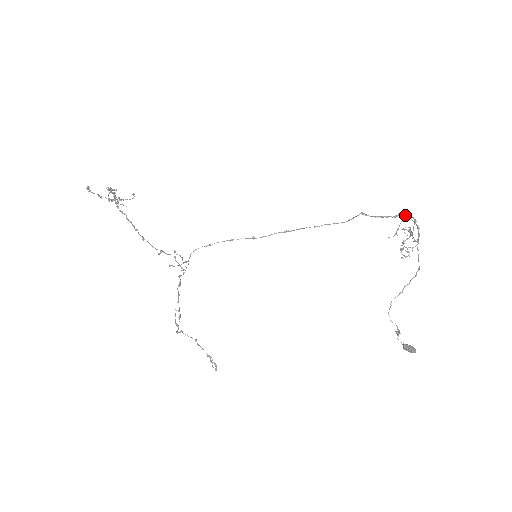
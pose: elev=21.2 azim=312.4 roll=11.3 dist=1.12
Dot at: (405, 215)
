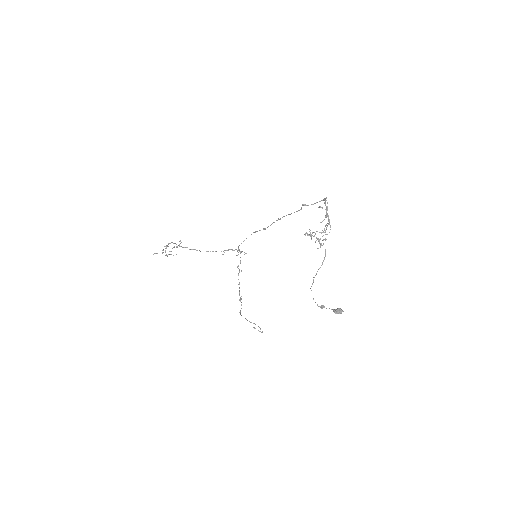
Dot at: (319, 207)
